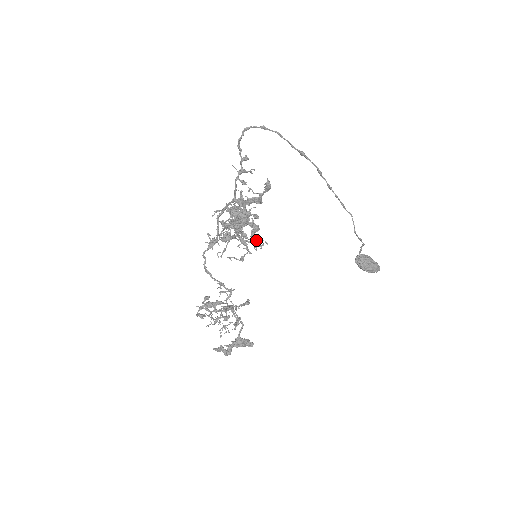
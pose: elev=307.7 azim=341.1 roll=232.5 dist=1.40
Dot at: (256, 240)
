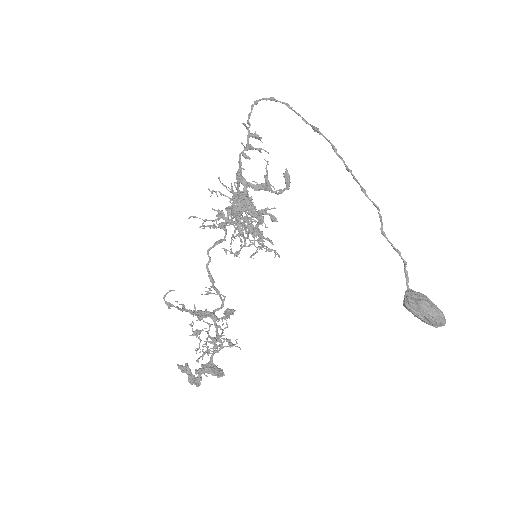
Dot at: (258, 234)
